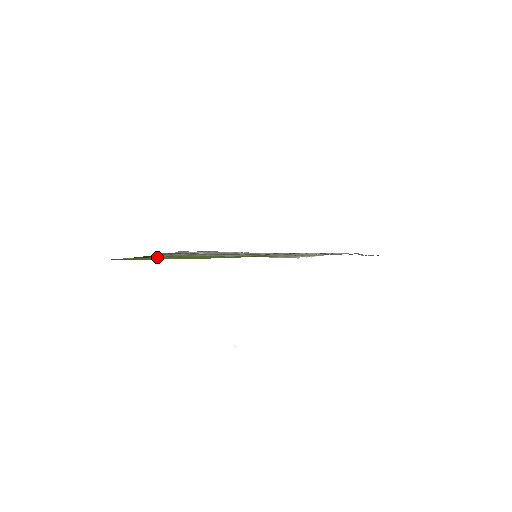
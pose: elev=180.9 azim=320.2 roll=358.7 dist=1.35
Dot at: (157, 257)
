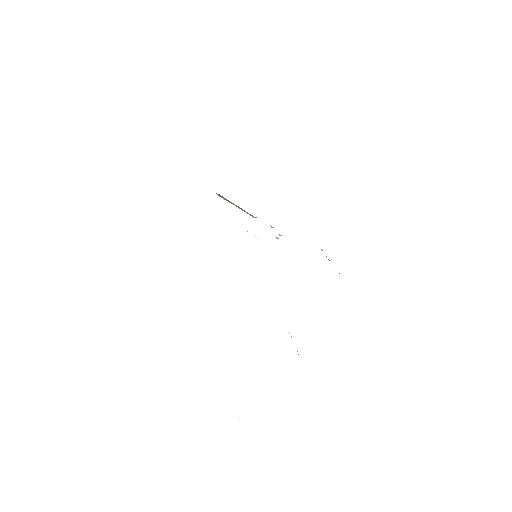
Dot at: occluded
